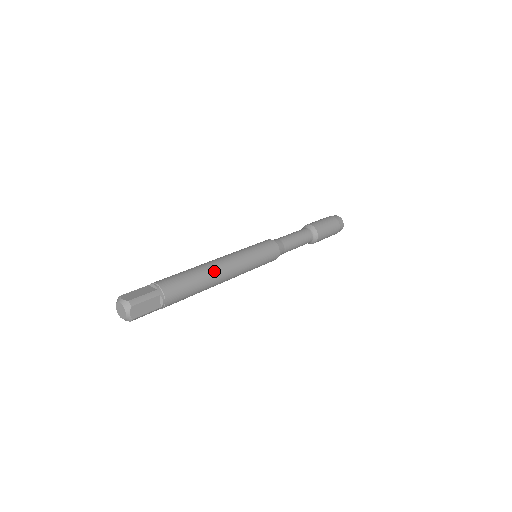
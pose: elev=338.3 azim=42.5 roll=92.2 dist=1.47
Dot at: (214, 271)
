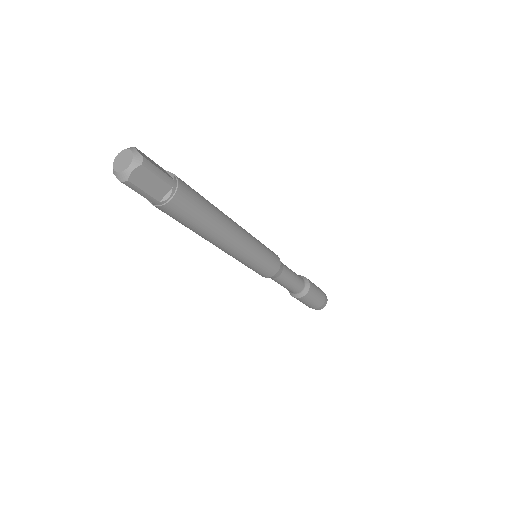
Dot at: occluded
